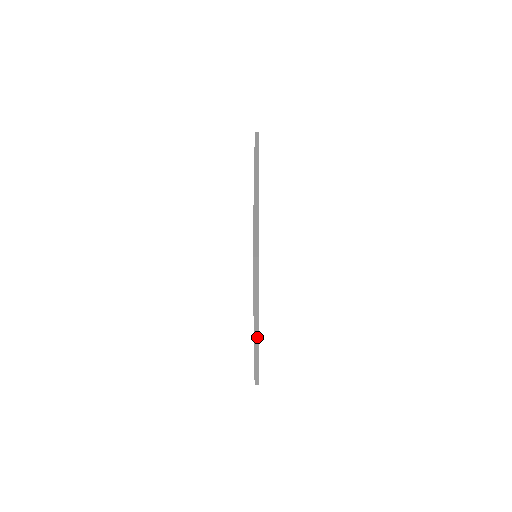
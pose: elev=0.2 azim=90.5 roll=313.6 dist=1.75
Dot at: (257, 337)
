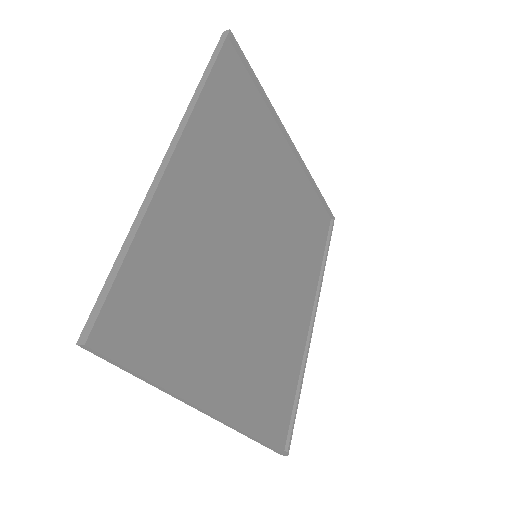
Dot at: (221, 421)
